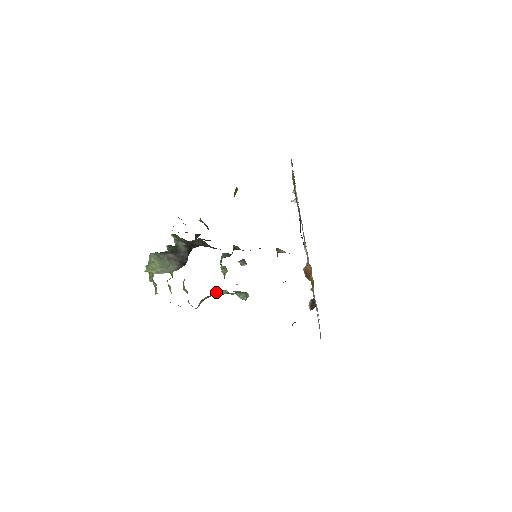
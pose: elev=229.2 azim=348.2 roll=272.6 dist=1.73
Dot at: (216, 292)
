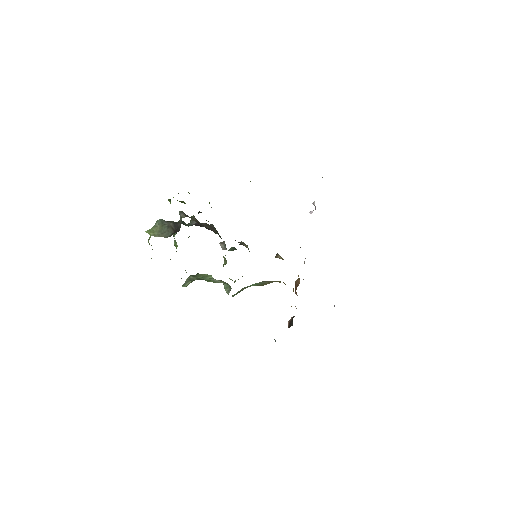
Dot at: (202, 274)
